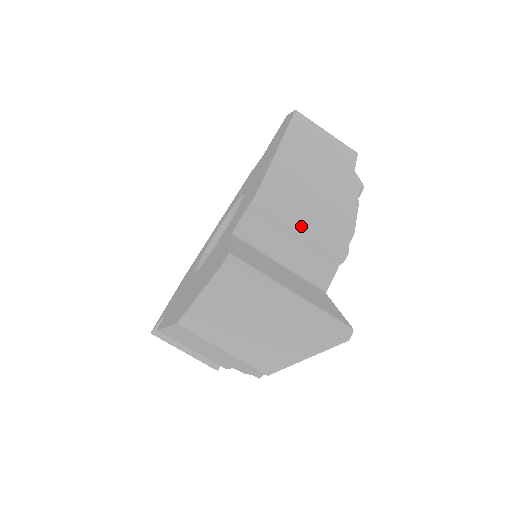
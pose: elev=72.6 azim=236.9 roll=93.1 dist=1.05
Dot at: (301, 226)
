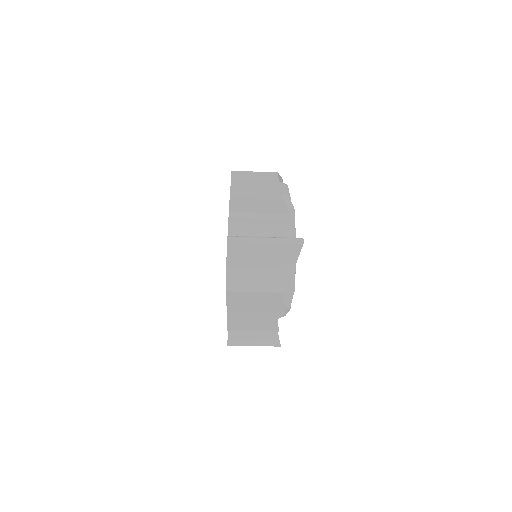
Dot at: (259, 215)
